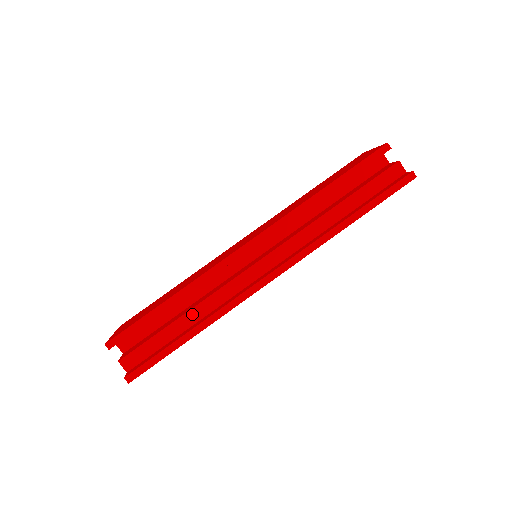
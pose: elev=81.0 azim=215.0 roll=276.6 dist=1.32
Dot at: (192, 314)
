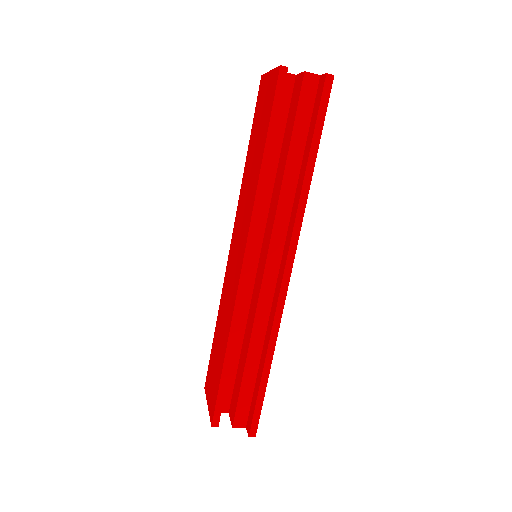
Dot at: (252, 351)
